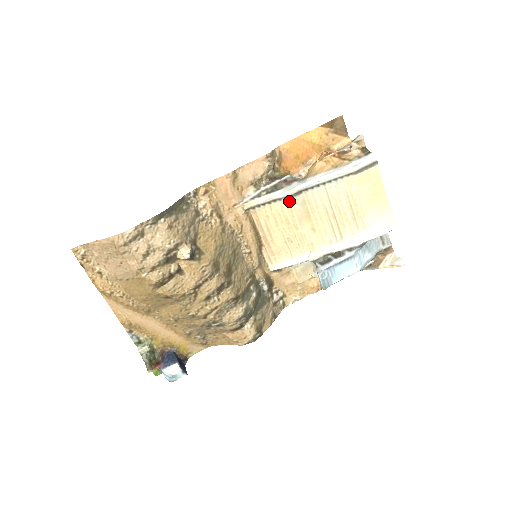
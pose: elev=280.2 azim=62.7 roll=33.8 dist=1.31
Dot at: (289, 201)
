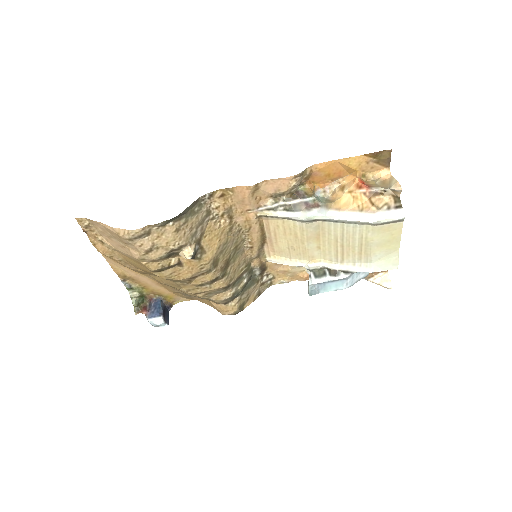
Dot at: (303, 223)
